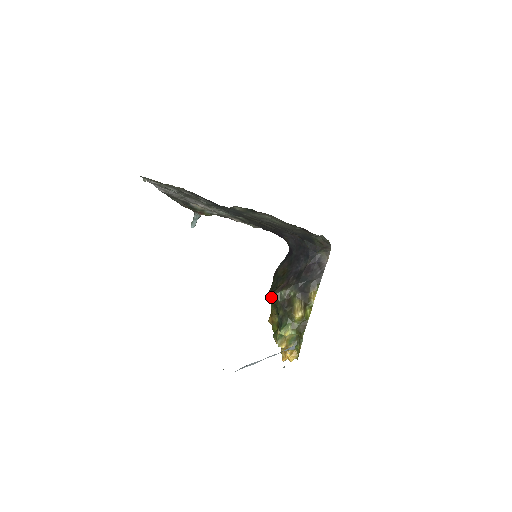
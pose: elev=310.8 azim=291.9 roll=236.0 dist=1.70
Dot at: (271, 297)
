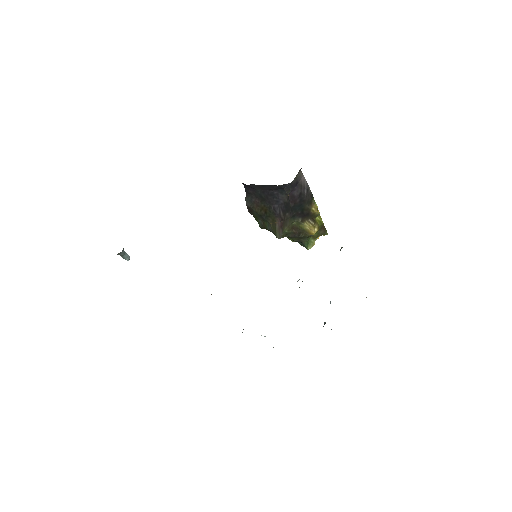
Dot at: occluded
